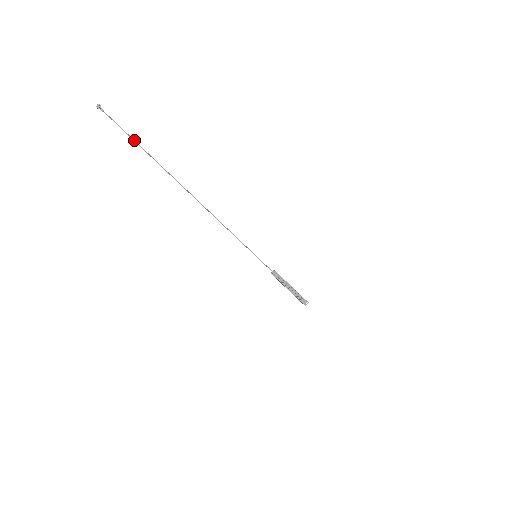
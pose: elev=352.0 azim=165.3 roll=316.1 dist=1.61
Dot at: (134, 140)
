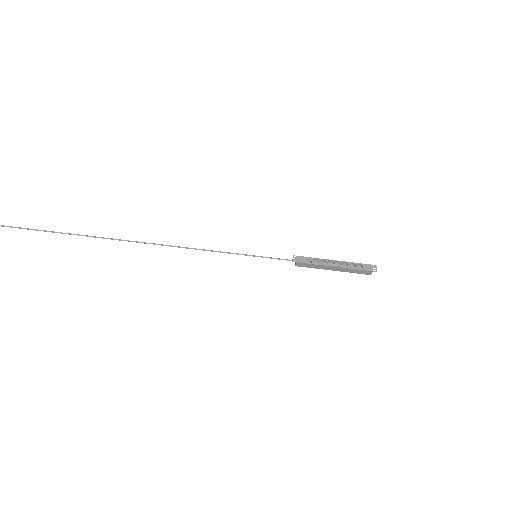
Dot at: (11, 227)
